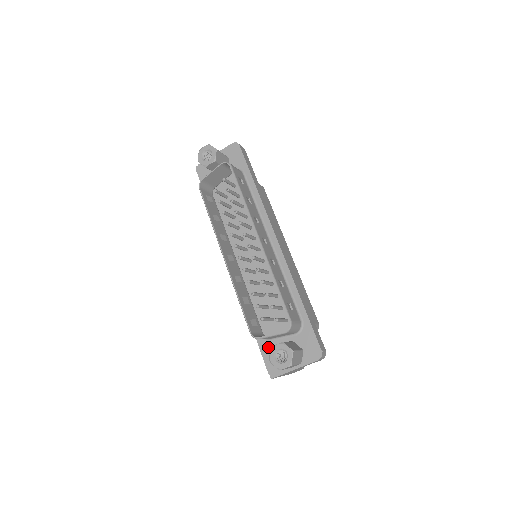
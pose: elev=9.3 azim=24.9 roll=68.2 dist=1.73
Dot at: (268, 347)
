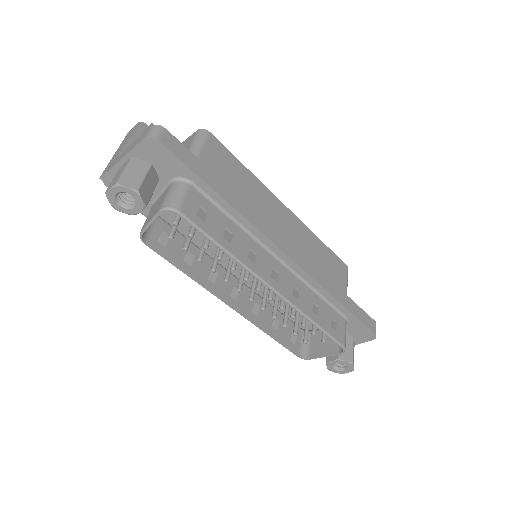
Dot at: occluded
